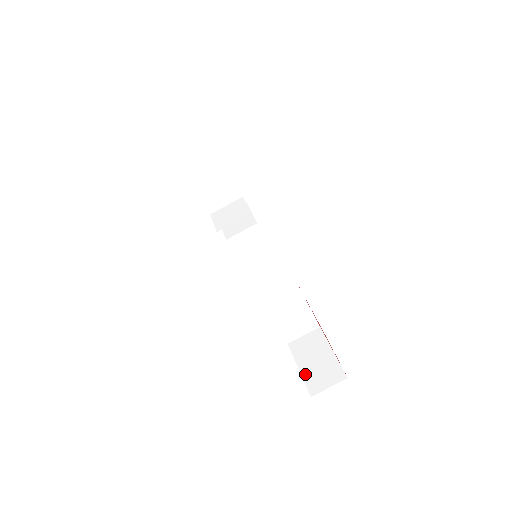
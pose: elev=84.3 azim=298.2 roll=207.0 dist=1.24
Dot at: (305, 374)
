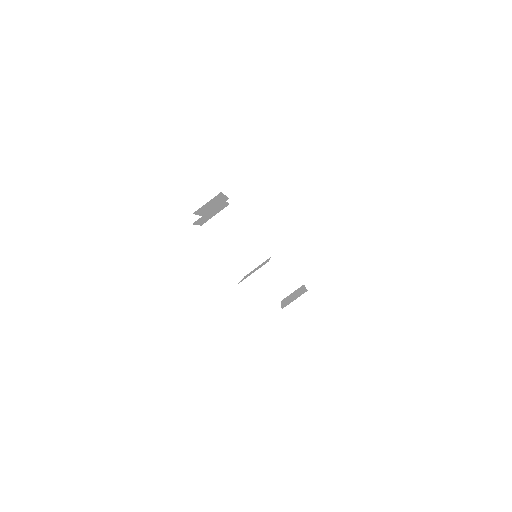
Dot at: (272, 284)
